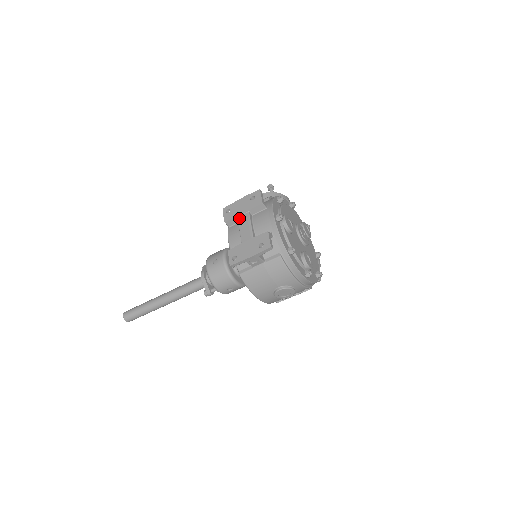
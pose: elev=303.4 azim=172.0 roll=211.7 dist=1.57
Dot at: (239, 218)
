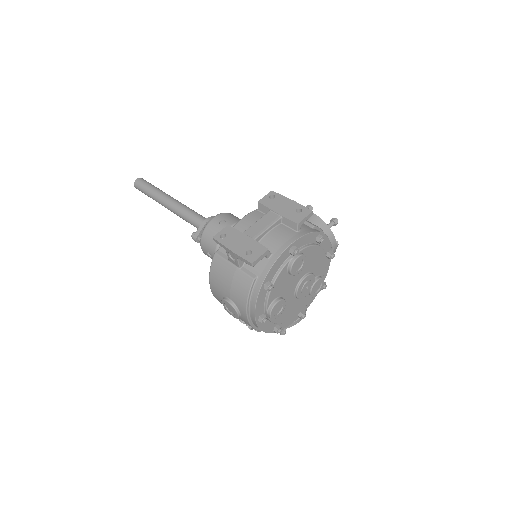
Dot at: (270, 212)
